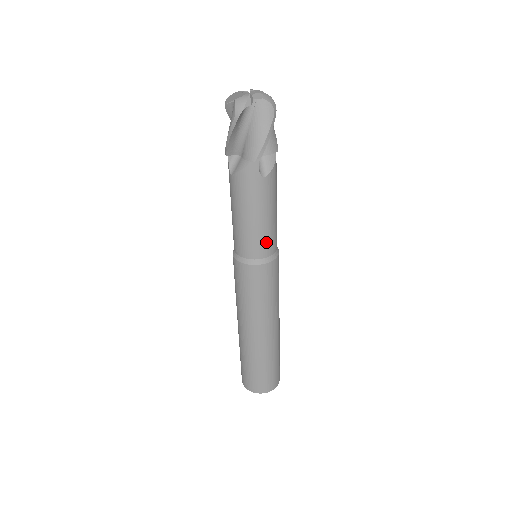
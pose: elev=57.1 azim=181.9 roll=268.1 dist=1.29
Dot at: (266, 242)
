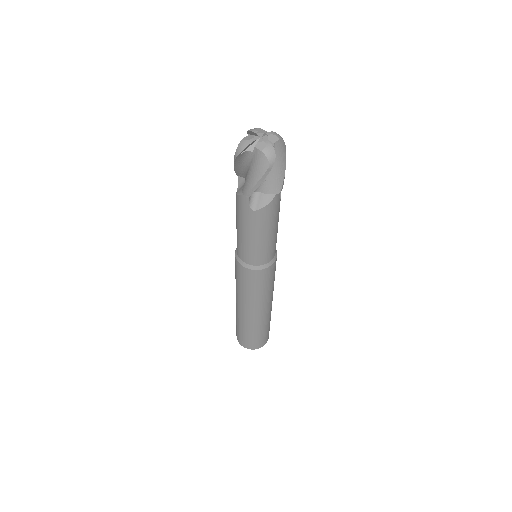
Dot at: (253, 255)
